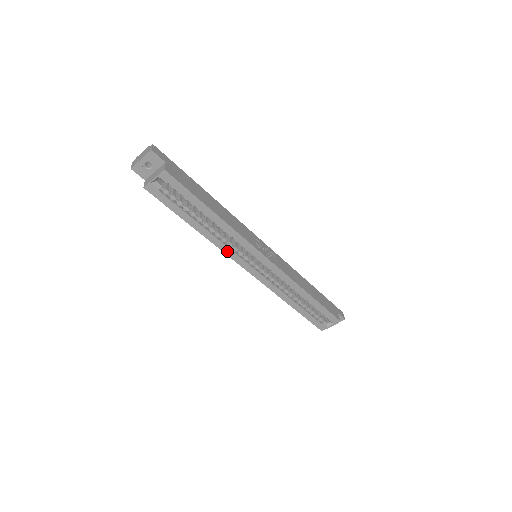
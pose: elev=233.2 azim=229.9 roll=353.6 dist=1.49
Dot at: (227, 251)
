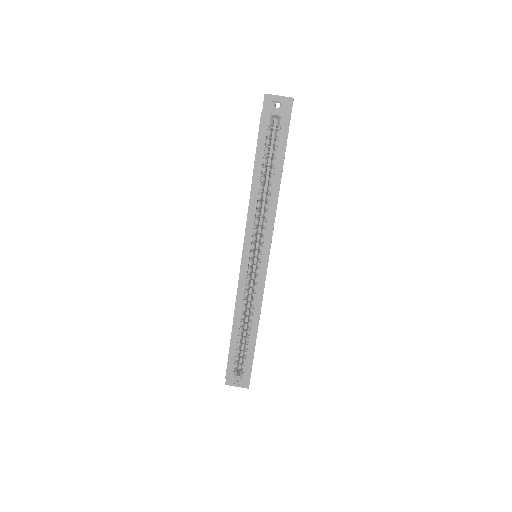
Dot at: (250, 225)
